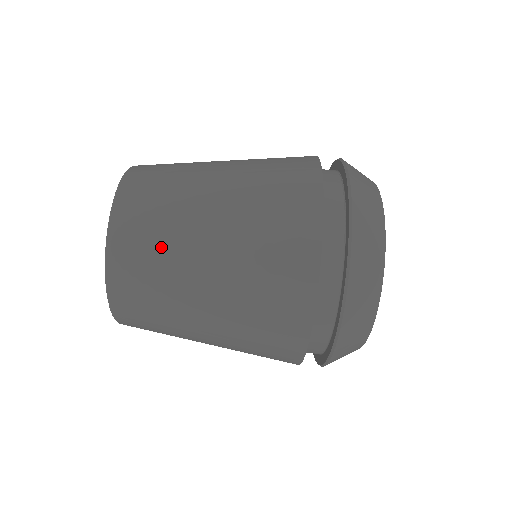
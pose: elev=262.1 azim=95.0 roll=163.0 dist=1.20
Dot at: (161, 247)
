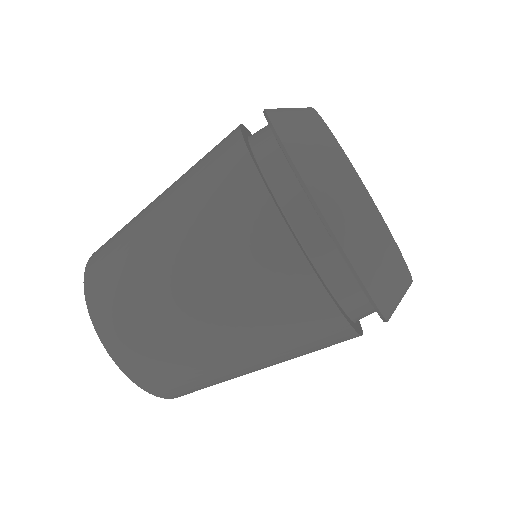
Dot at: (167, 349)
